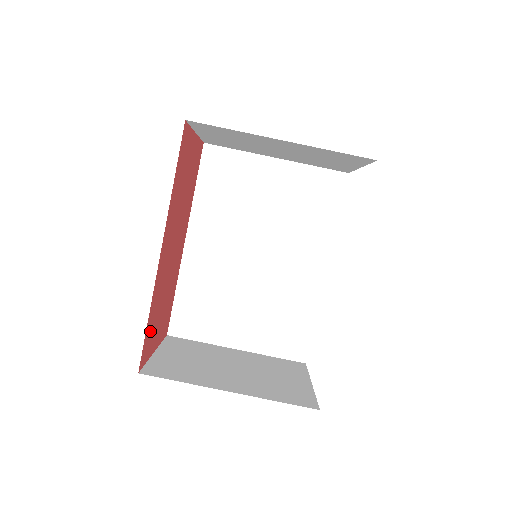
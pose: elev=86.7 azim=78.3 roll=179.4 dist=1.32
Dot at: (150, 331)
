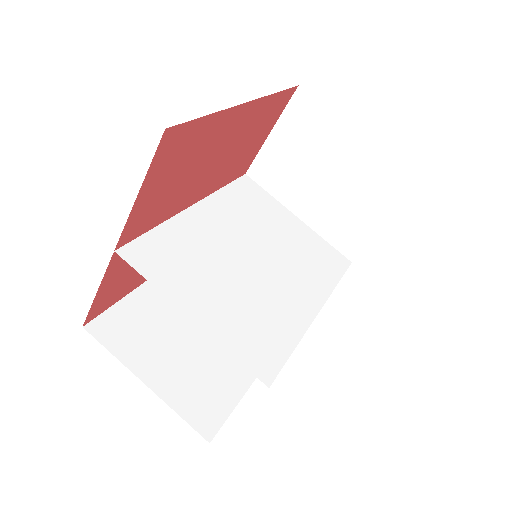
Dot at: (184, 142)
